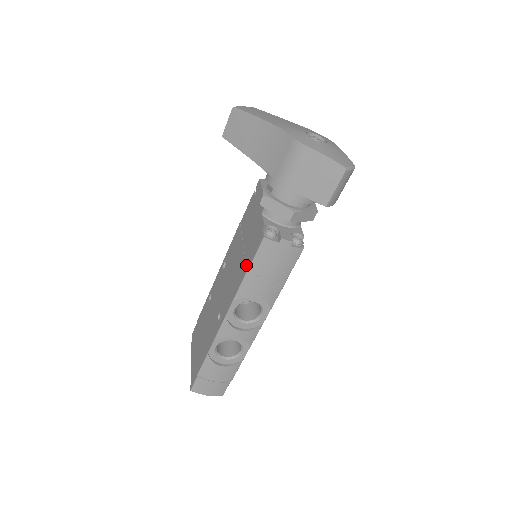
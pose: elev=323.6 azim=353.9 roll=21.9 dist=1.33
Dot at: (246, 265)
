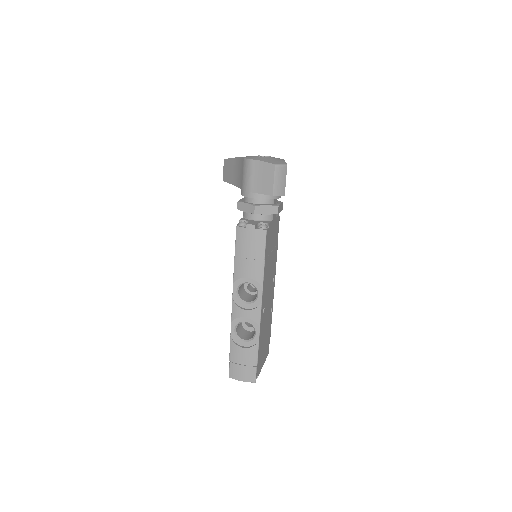
Dot at: occluded
